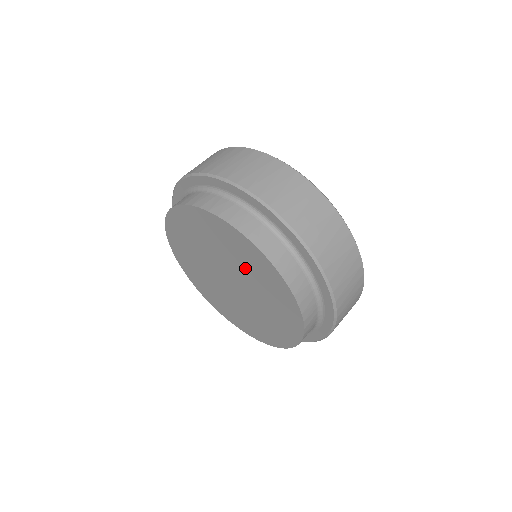
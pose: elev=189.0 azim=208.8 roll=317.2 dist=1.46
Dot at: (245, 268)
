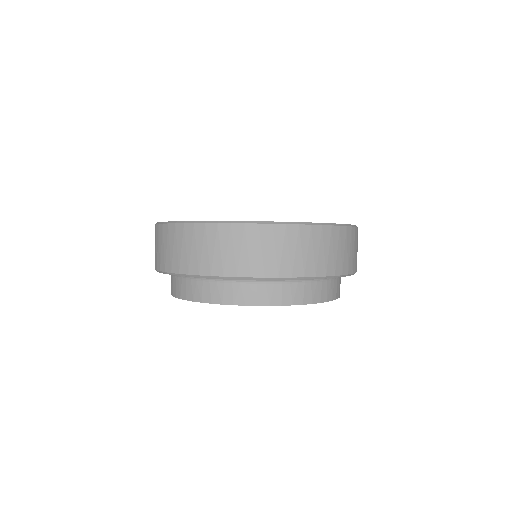
Dot at: occluded
